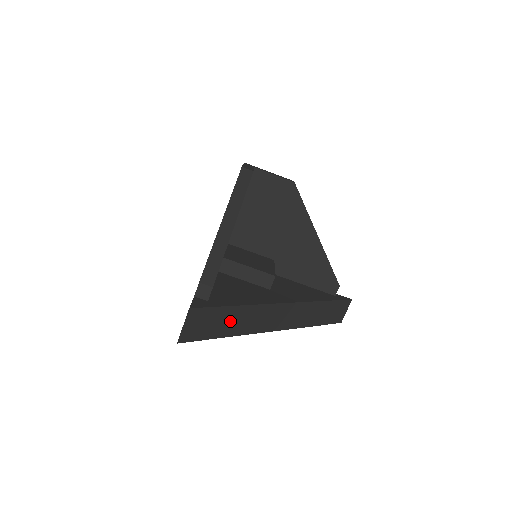
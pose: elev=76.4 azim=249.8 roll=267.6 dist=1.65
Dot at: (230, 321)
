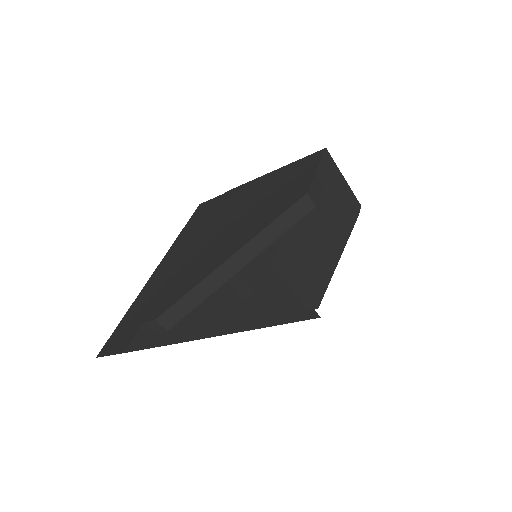
Dot at: occluded
